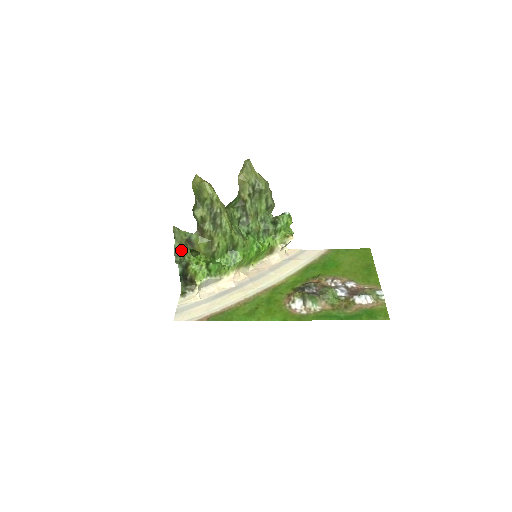
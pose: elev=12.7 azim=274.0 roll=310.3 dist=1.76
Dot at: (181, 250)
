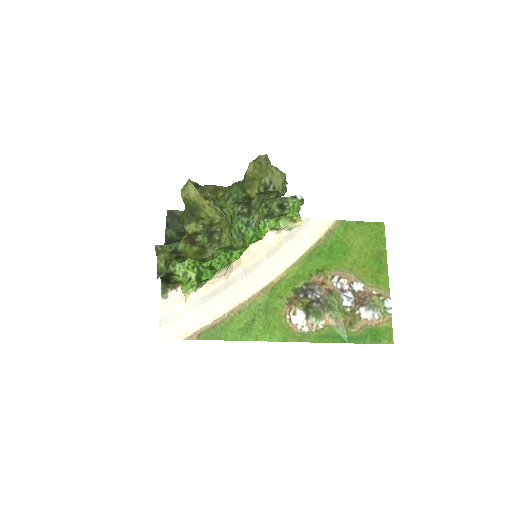
Dot at: (165, 266)
